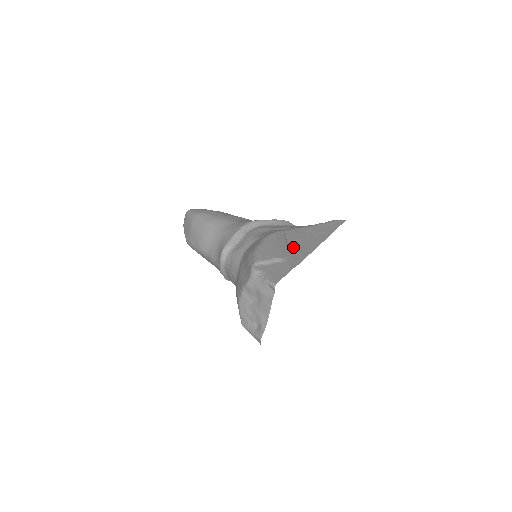
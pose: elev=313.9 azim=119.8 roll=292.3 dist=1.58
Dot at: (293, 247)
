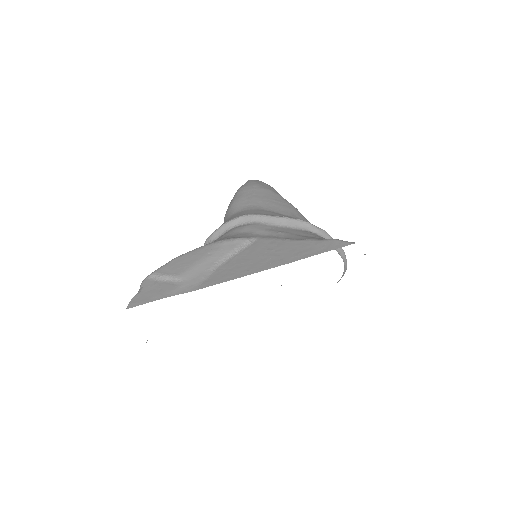
Dot at: (224, 266)
